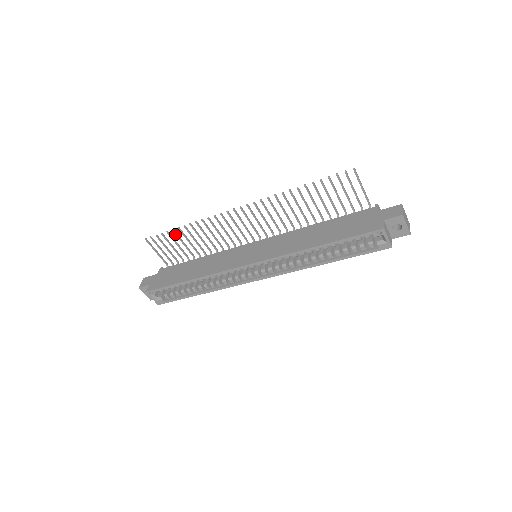
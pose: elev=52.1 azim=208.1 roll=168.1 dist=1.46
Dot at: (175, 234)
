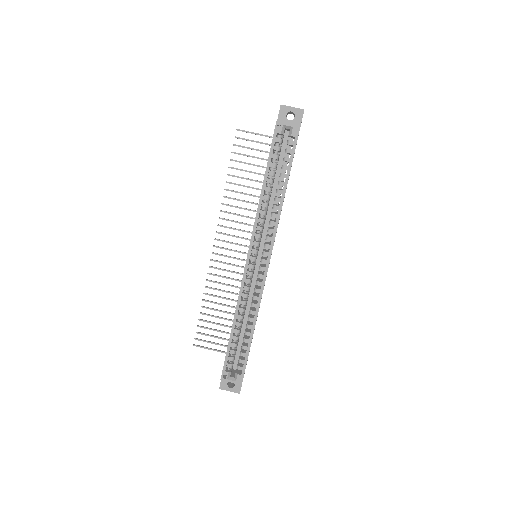
Dot at: occluded
